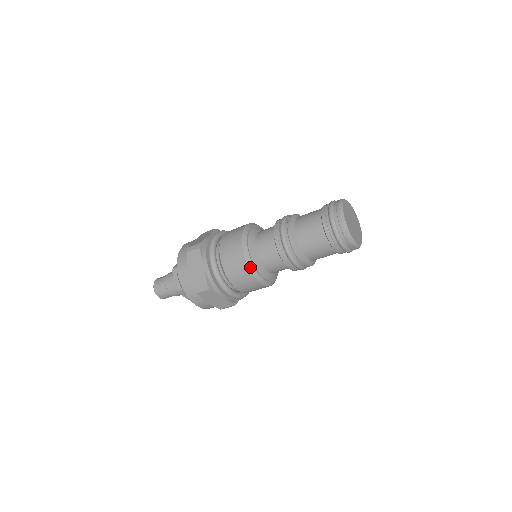
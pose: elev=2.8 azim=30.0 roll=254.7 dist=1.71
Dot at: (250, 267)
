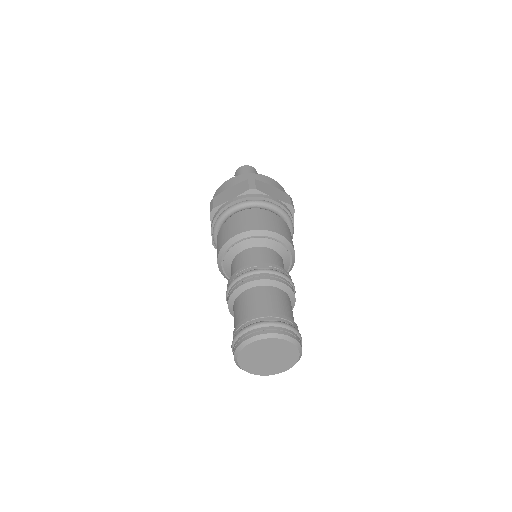
Dot at: (223, 275)
